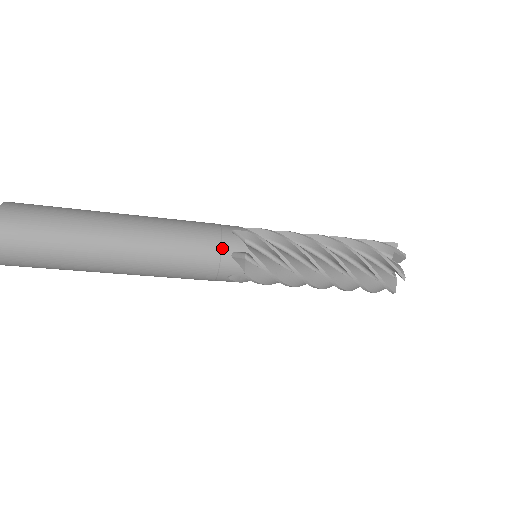
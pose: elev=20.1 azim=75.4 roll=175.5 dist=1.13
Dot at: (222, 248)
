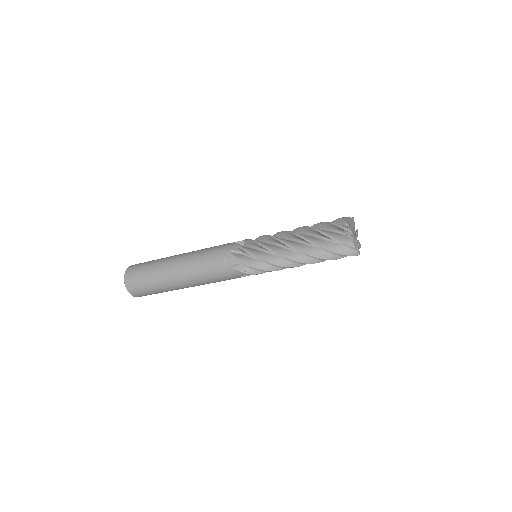
Dot at: (226, 265)
